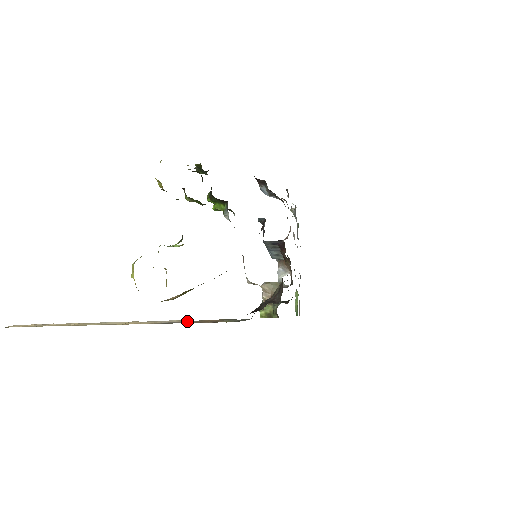
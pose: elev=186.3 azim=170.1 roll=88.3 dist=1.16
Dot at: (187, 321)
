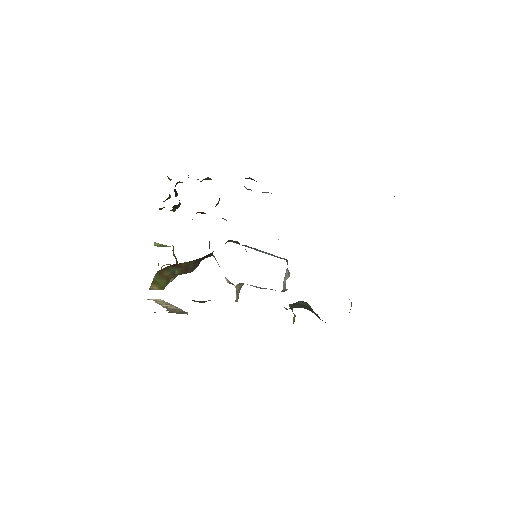
Dot at: (174, 309)
